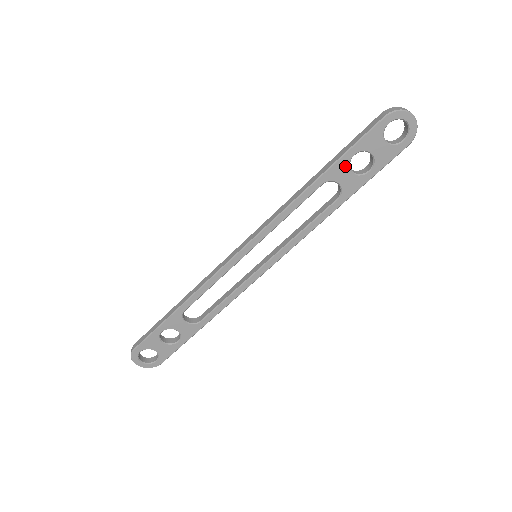
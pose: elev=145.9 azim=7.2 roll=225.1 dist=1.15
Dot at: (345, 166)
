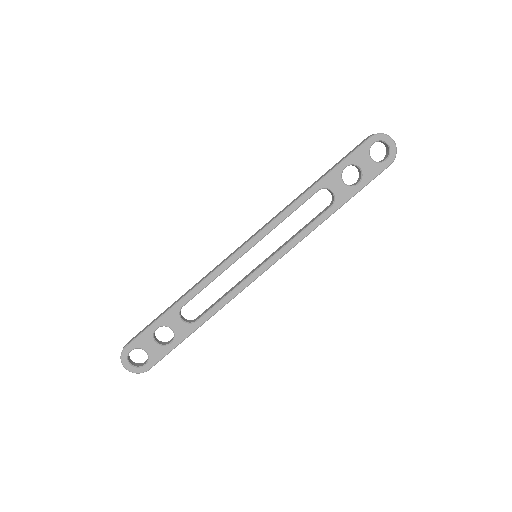
Dot at: (338, 176)
